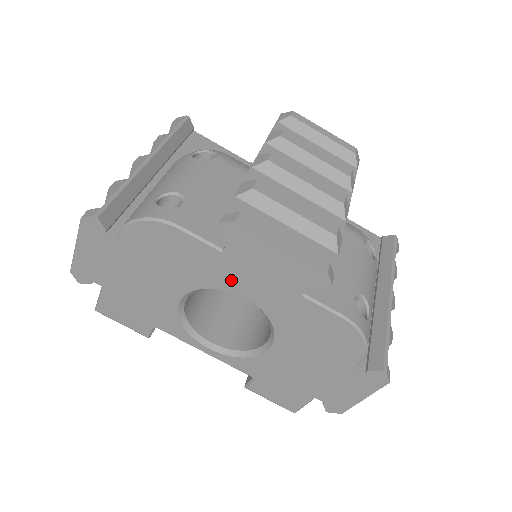
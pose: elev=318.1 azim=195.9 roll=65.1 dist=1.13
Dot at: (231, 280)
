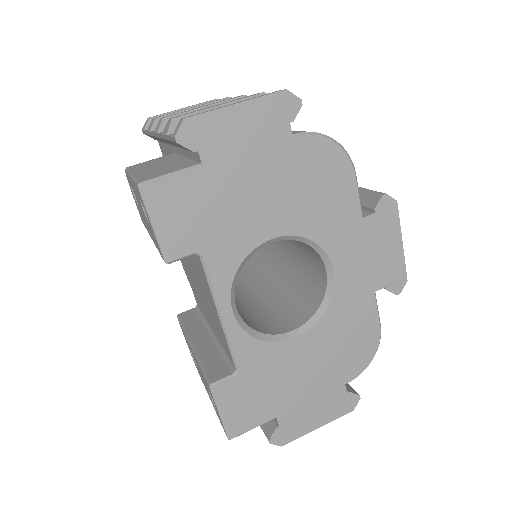
Dot at: (342, 246)
